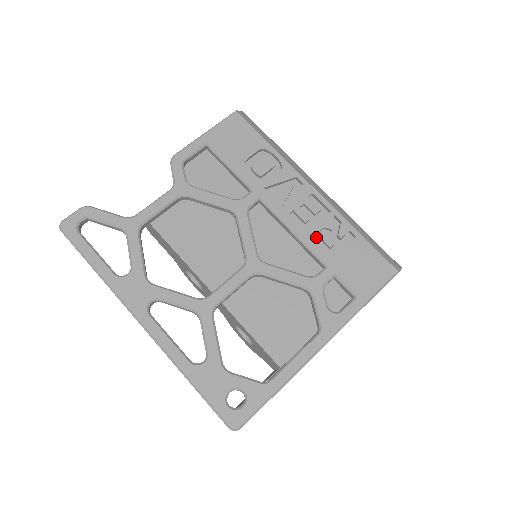
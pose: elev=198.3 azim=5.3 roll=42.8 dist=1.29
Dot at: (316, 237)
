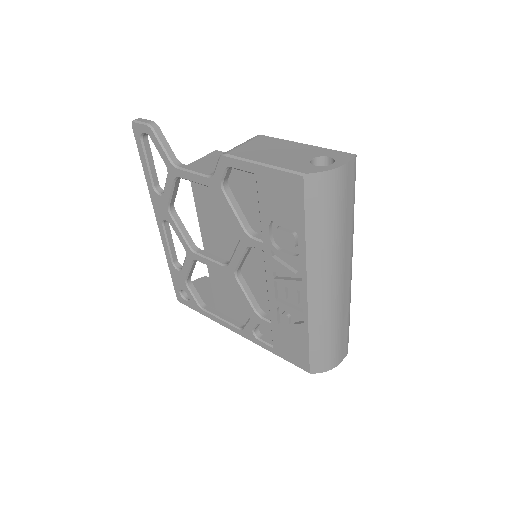
Dot at: (282, 306)
